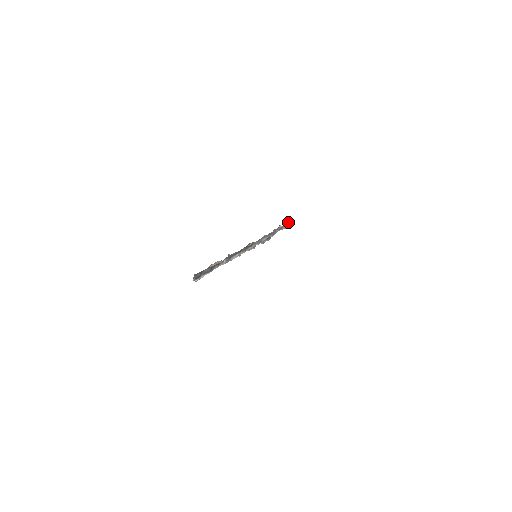
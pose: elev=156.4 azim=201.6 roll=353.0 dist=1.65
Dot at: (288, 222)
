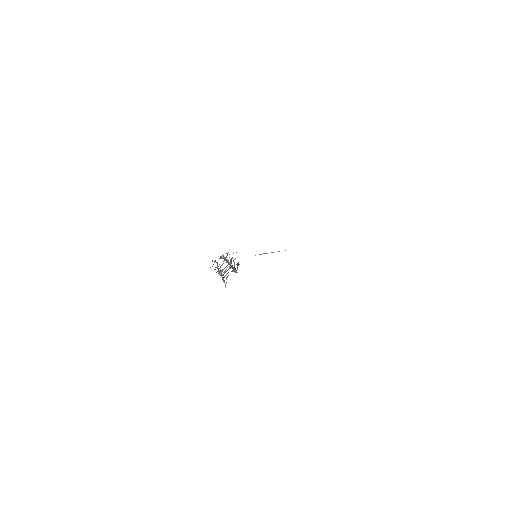
Dot at: occluded
